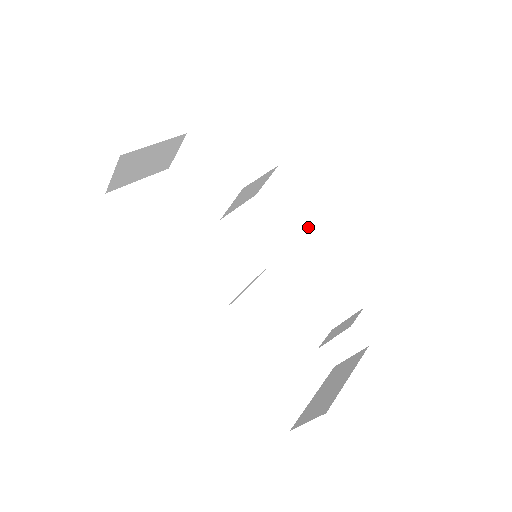
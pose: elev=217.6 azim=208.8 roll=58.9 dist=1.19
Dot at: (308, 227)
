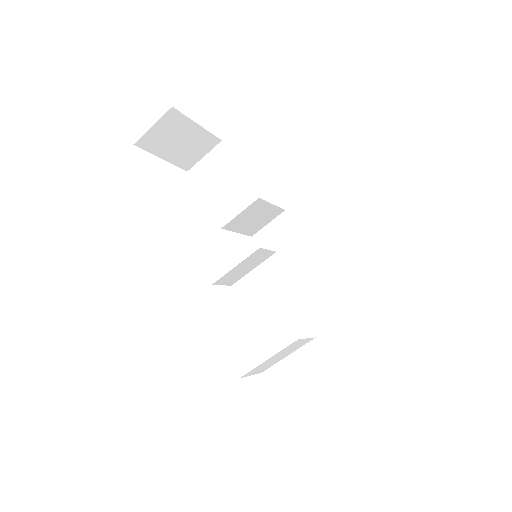
Dot at: occluded
